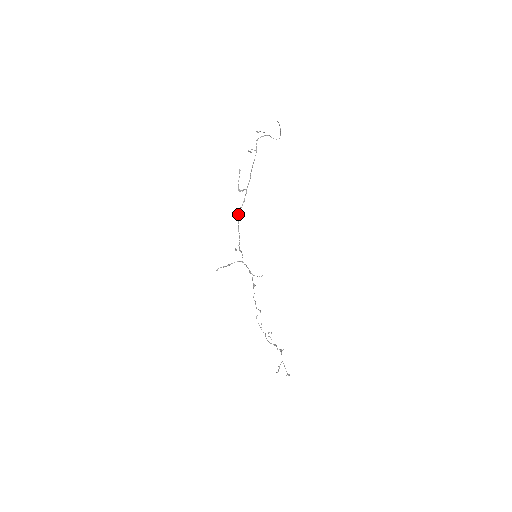
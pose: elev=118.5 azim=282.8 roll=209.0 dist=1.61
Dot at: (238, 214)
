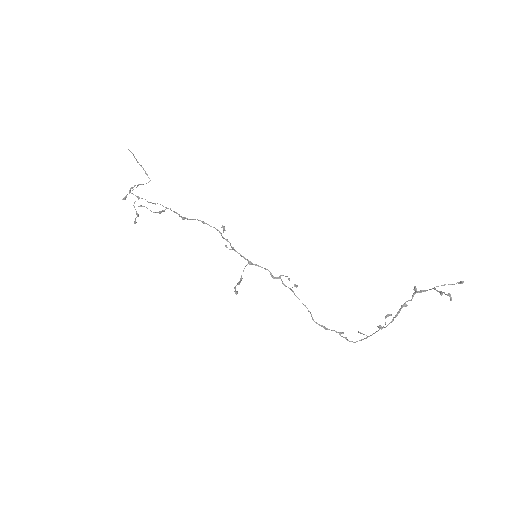
Dot at: (184, 218)
